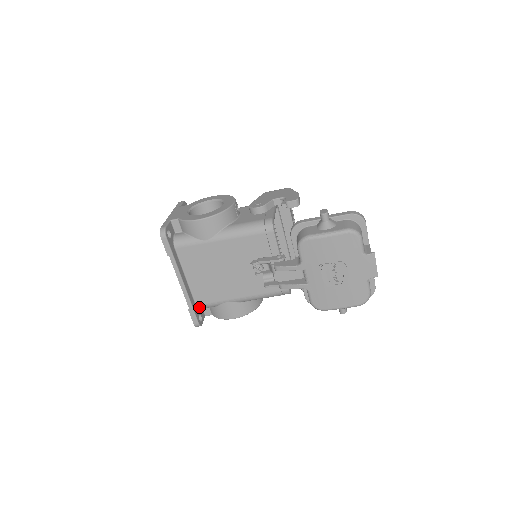
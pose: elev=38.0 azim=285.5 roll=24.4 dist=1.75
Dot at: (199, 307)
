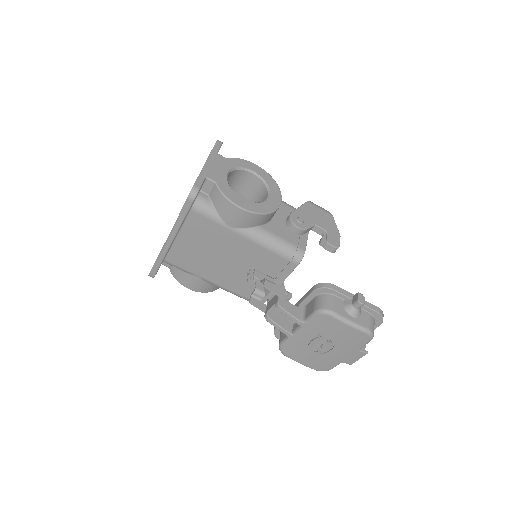
Dot at: (165, 262)
